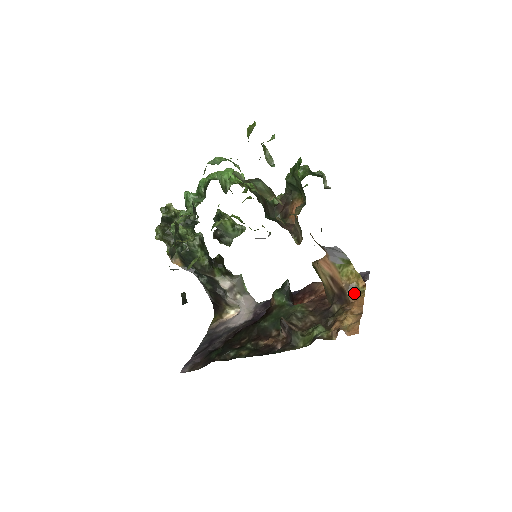
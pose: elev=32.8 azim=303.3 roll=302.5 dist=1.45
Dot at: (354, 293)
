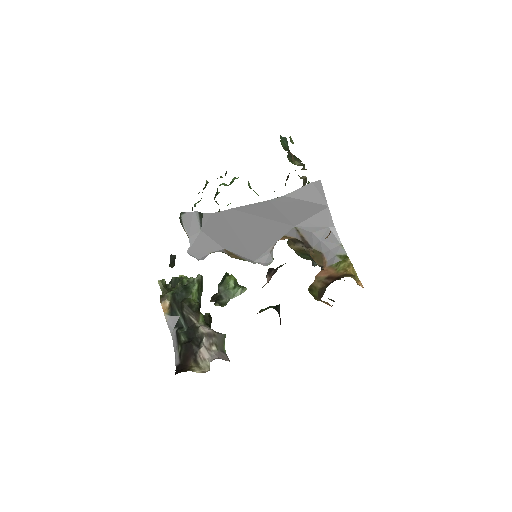
Dot at: (351, 277)
